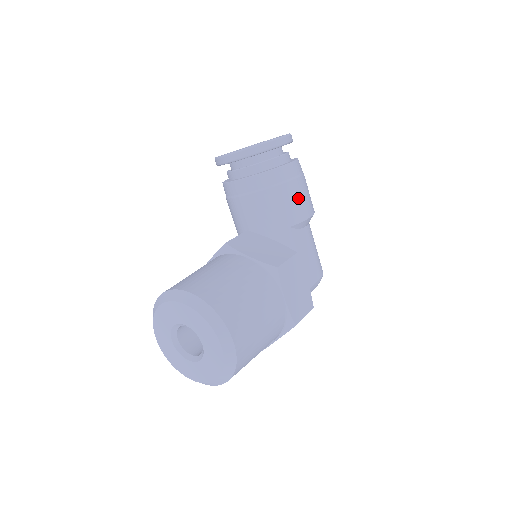
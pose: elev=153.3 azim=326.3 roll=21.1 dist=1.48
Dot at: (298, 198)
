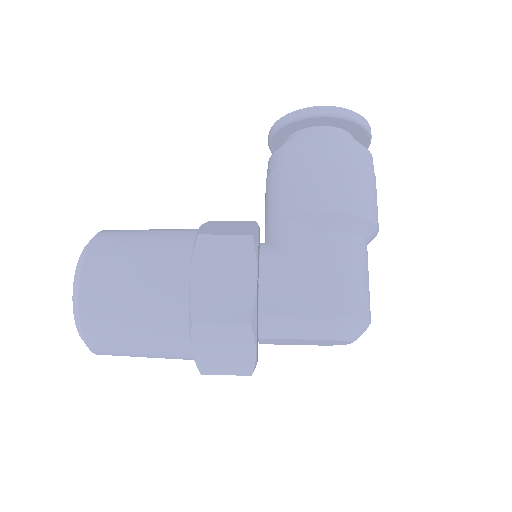
Dot at: (314, 181)
